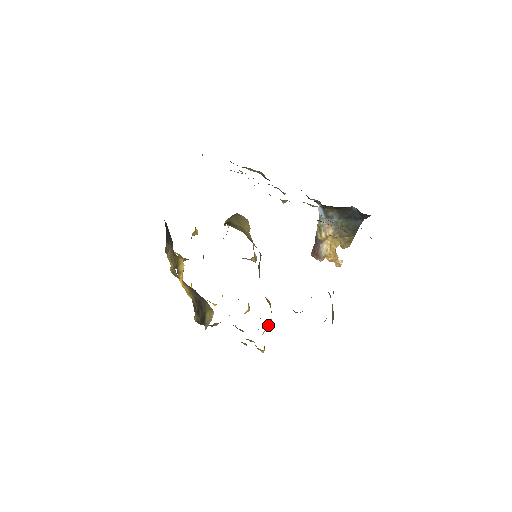
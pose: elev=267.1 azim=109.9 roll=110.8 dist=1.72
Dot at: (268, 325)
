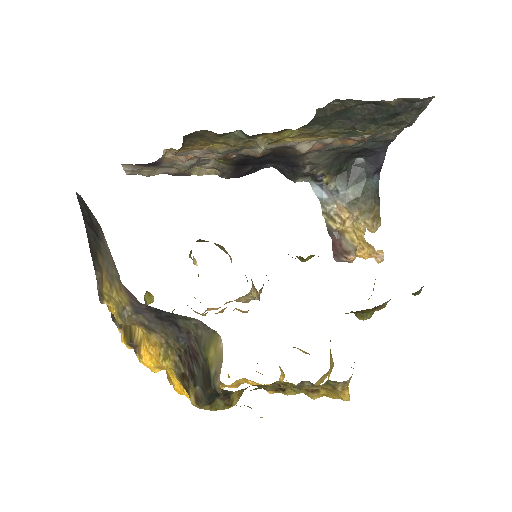
Dot at: occluded
